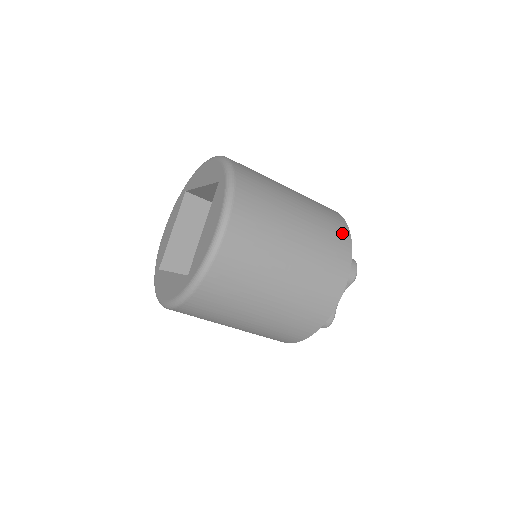
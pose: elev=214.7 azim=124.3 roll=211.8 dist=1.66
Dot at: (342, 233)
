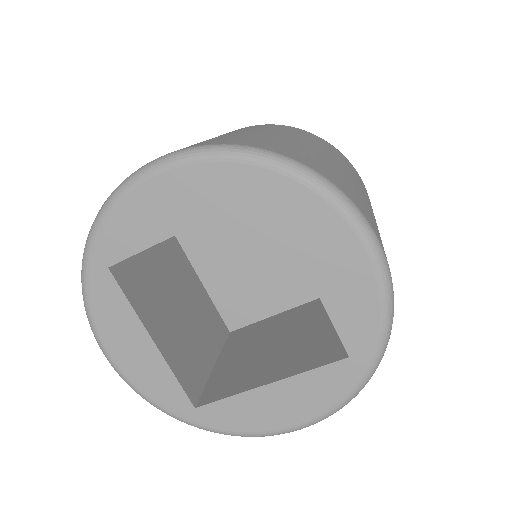
Dot at: occluded
